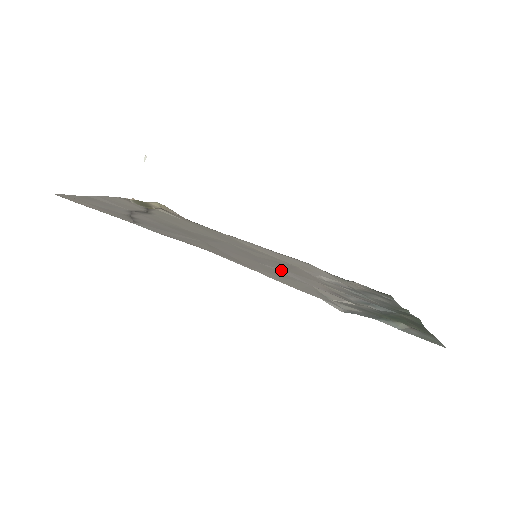
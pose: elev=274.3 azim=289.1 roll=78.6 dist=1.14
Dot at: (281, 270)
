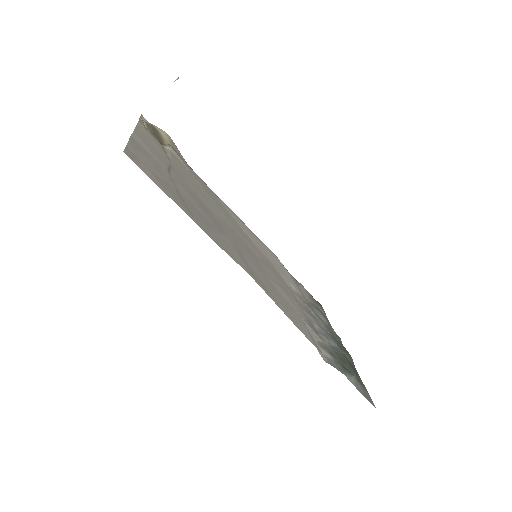
Dot at: (280, 289)
